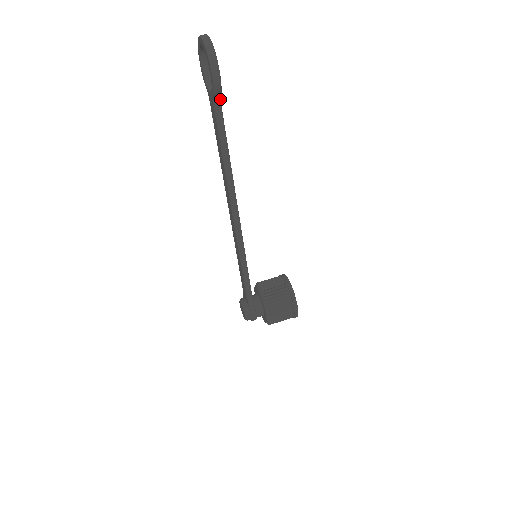
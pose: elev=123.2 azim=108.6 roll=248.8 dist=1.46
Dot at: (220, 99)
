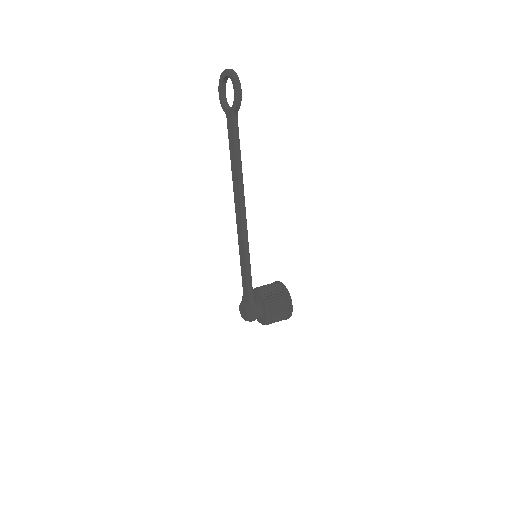
Dot at: (237, 114)
